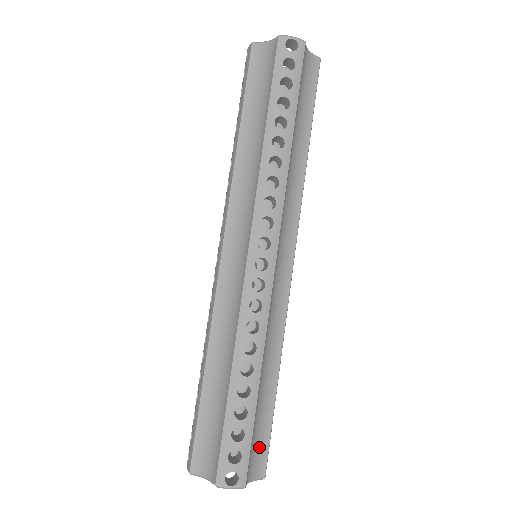
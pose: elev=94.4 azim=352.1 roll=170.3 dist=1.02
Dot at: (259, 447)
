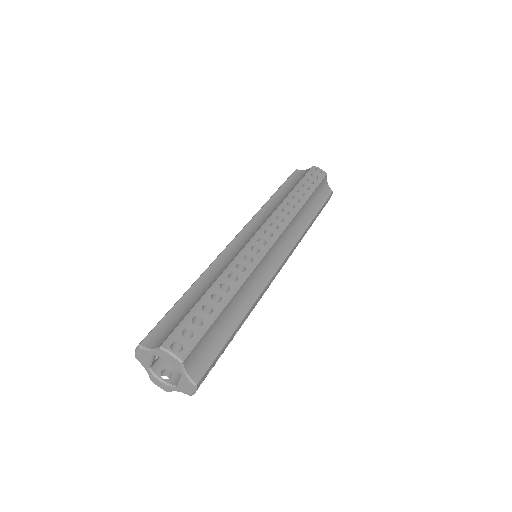
Dot at: (205, 354)
